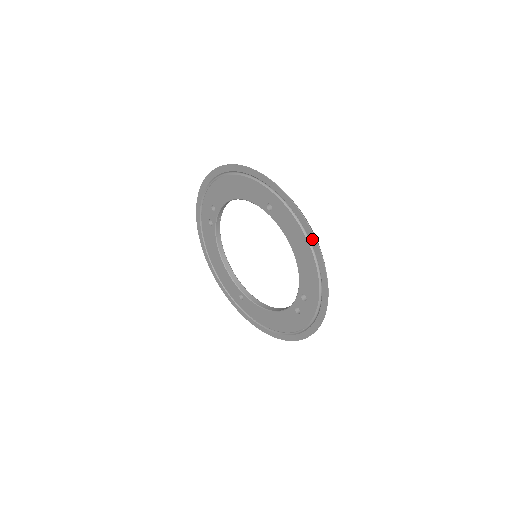
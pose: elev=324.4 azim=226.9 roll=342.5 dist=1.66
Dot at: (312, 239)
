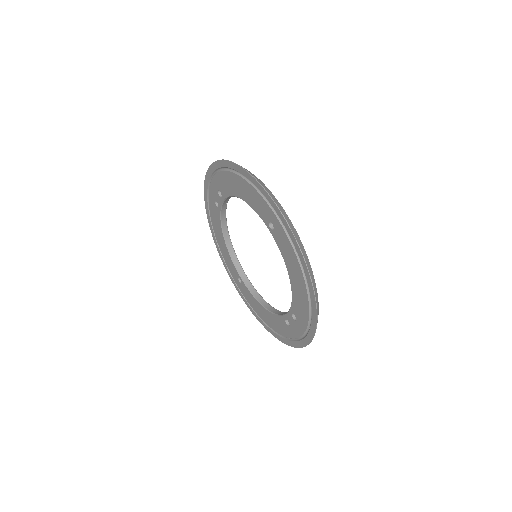
Dot at: (308, 278)
